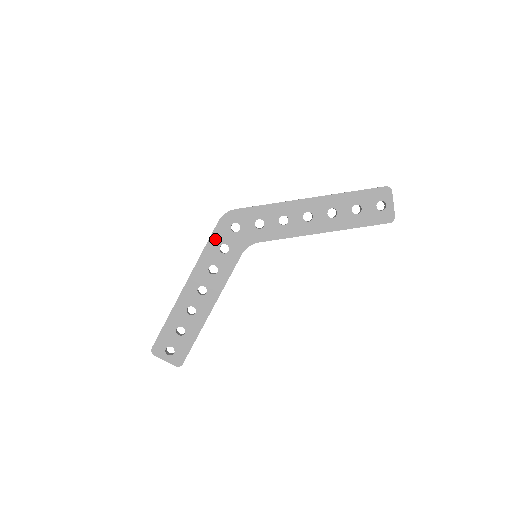
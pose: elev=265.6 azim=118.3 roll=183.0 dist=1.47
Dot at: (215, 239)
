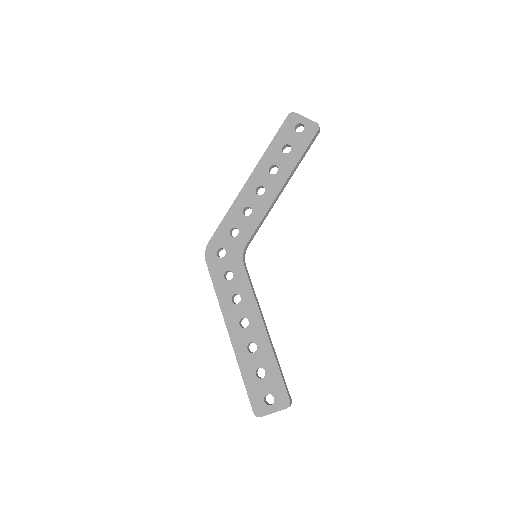
Dot at: (216, 276)
